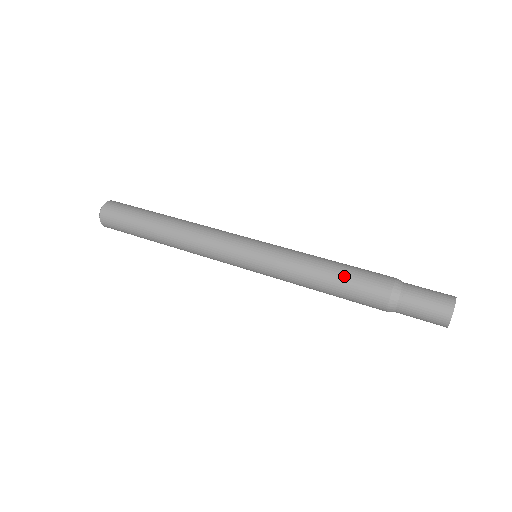
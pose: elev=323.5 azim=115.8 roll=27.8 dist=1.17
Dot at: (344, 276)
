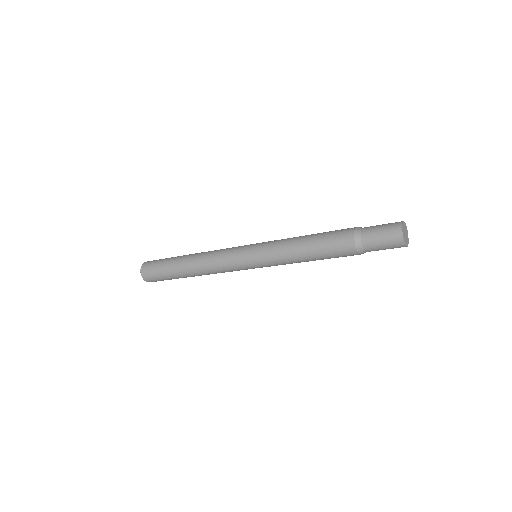
Dot at: (320, 233)
